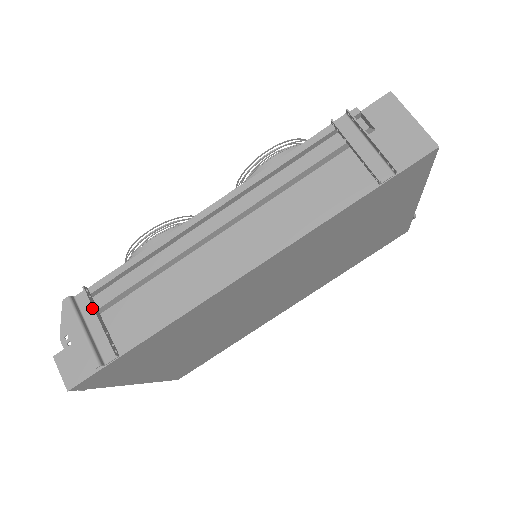
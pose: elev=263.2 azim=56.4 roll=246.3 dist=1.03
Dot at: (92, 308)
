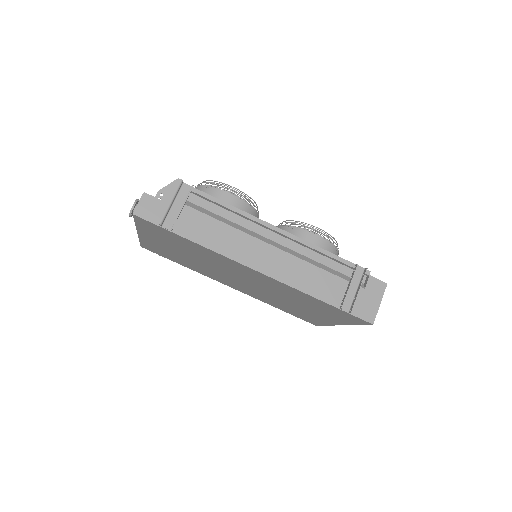
Dot at: (186, 199)
